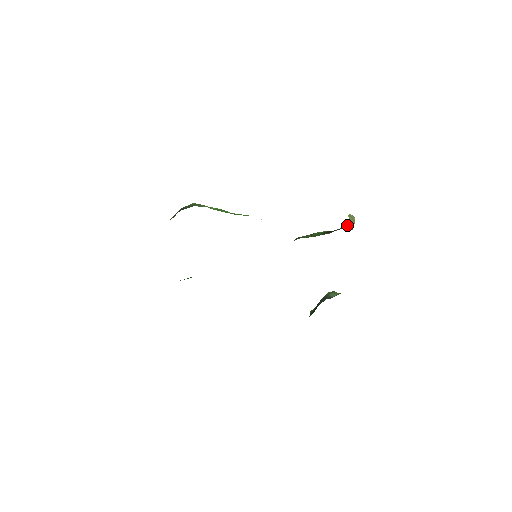
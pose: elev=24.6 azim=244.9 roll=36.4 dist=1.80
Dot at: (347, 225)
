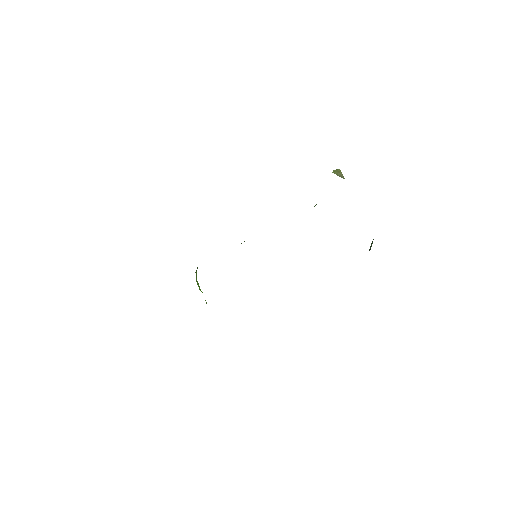
Dot at: occluded
